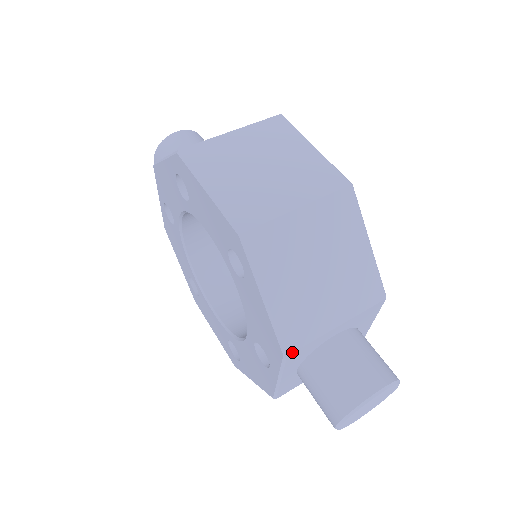
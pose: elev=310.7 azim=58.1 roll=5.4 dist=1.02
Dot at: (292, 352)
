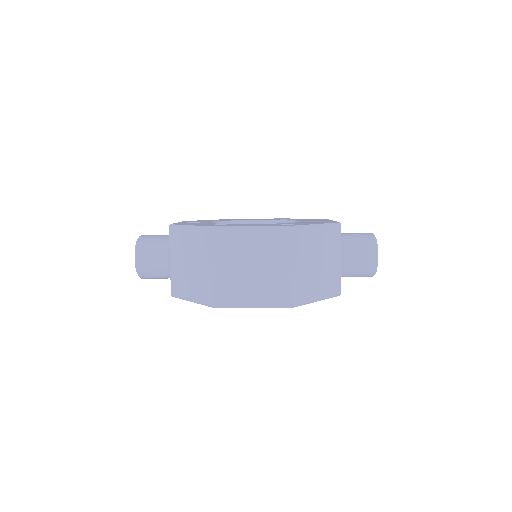
Dot at: (340, 291)
